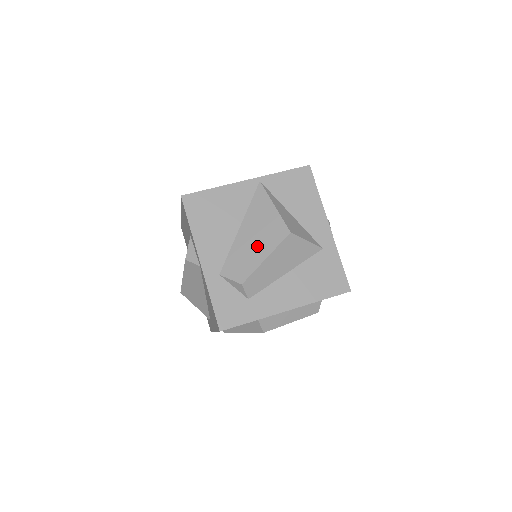
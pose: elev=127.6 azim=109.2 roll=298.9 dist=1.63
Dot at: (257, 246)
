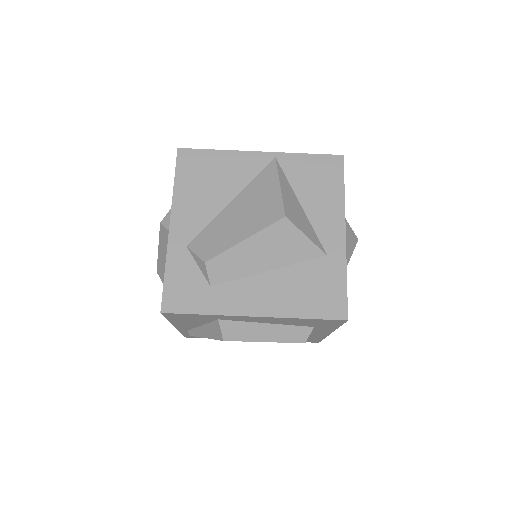
Dot at: (241, 224)
